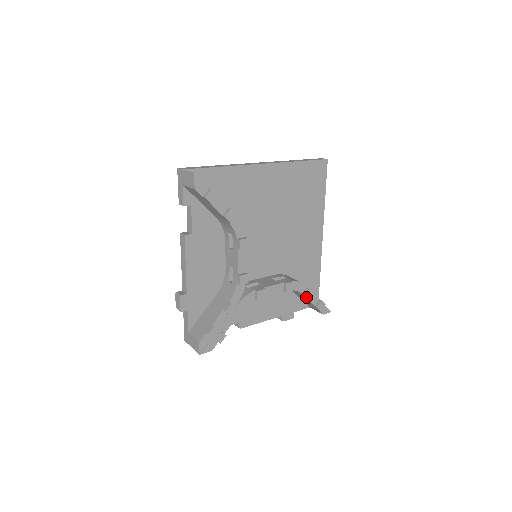
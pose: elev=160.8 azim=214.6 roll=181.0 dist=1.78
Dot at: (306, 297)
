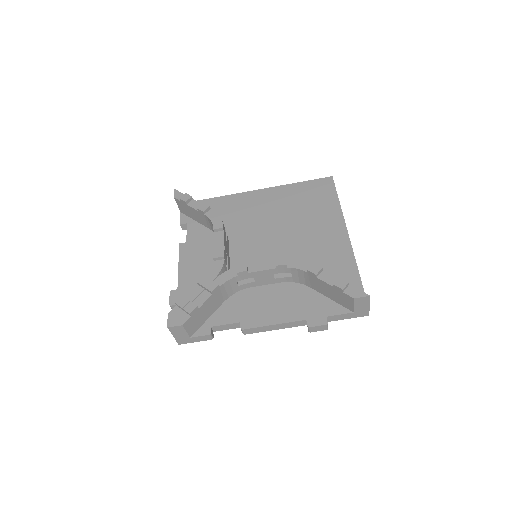
Dot at: (311, 273)
